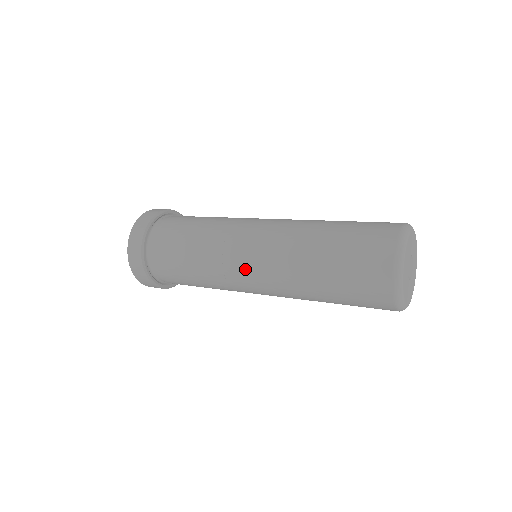
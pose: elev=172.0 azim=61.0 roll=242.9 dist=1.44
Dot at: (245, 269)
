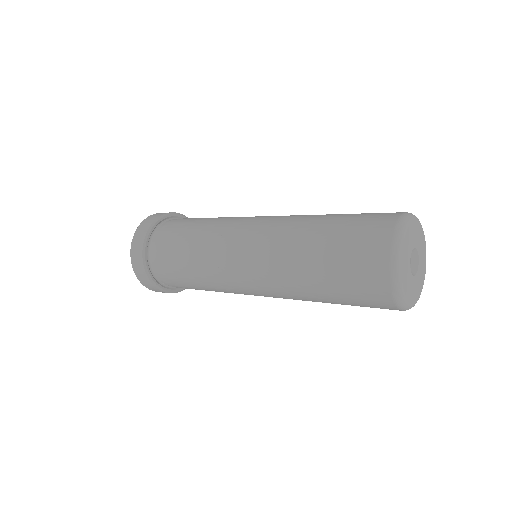
Dot at: (239, 259)
